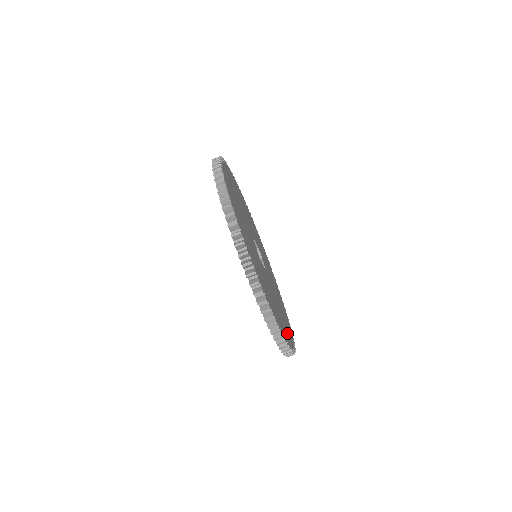
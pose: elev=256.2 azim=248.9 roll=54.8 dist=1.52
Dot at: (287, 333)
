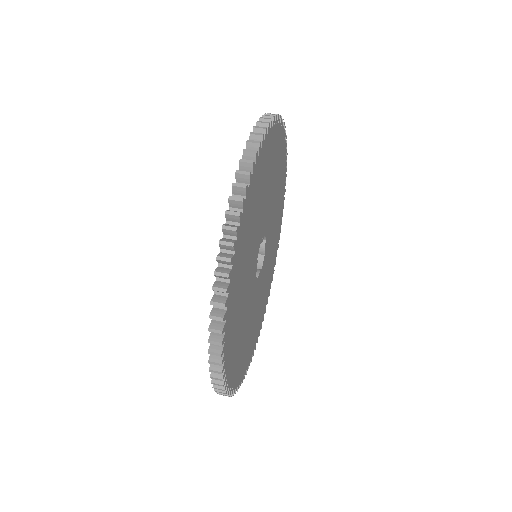
Dot at: (233, 358)
